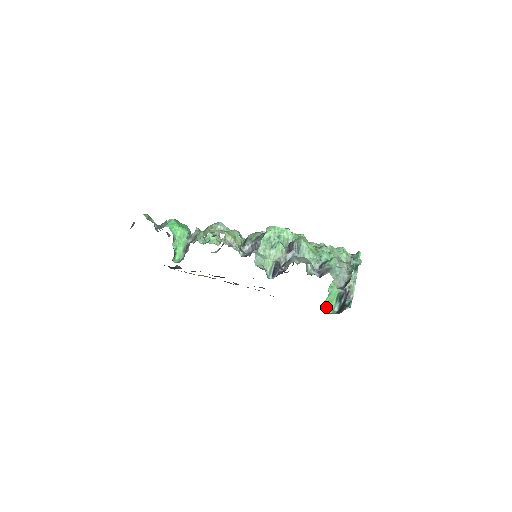
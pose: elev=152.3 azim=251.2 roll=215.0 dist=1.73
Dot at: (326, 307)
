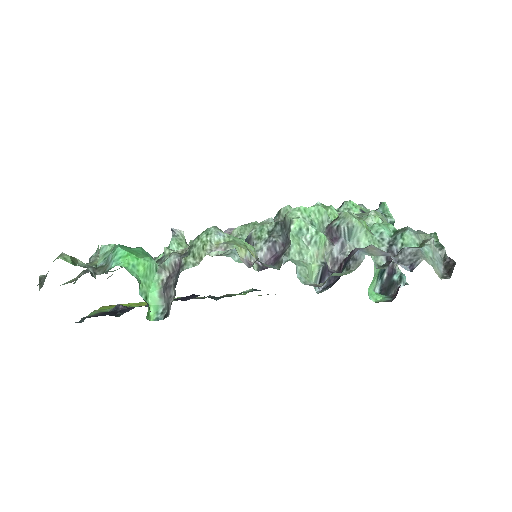
Dot at: (370, 293)
